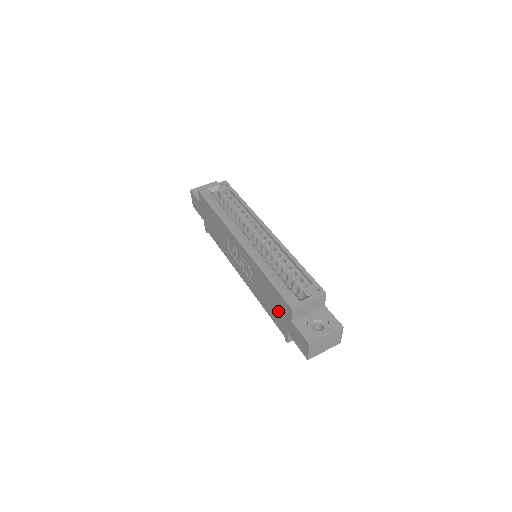
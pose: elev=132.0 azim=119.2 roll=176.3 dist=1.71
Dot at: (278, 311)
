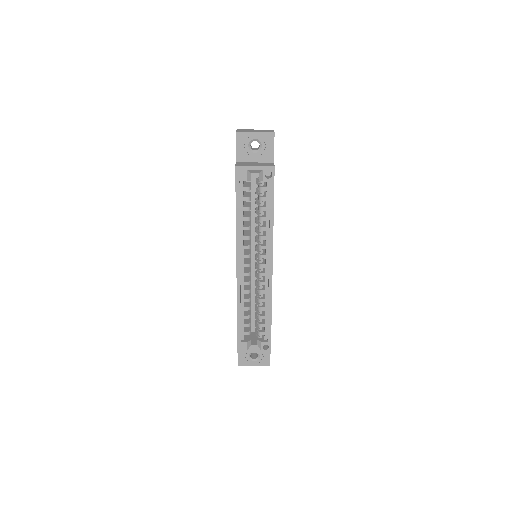
Dot at: occluded
